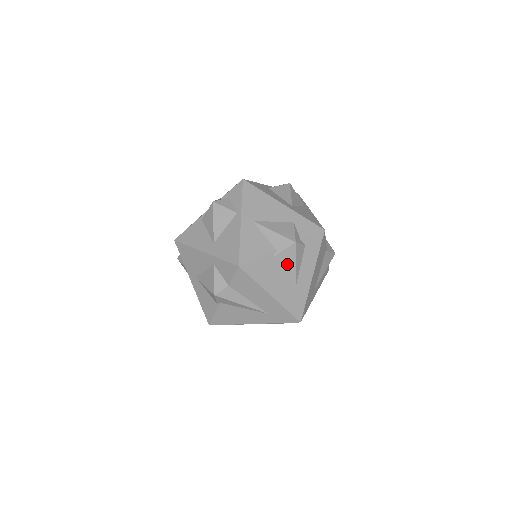
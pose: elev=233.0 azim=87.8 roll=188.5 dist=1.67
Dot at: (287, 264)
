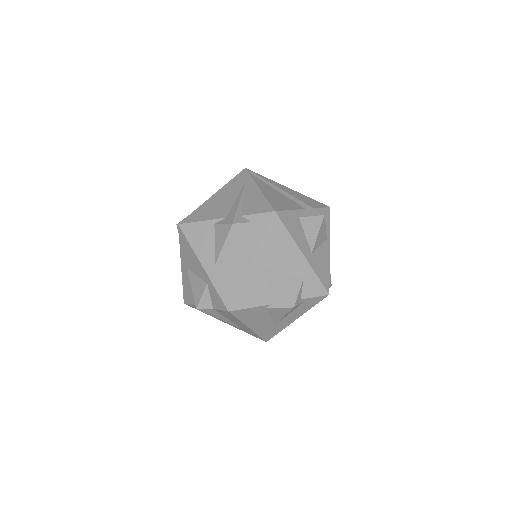
Dot at: (277, 314)
